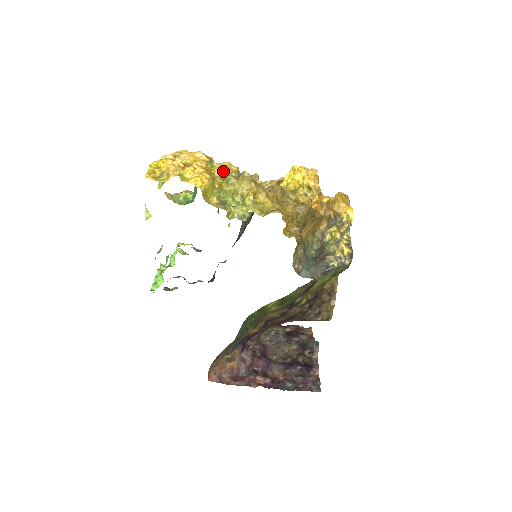
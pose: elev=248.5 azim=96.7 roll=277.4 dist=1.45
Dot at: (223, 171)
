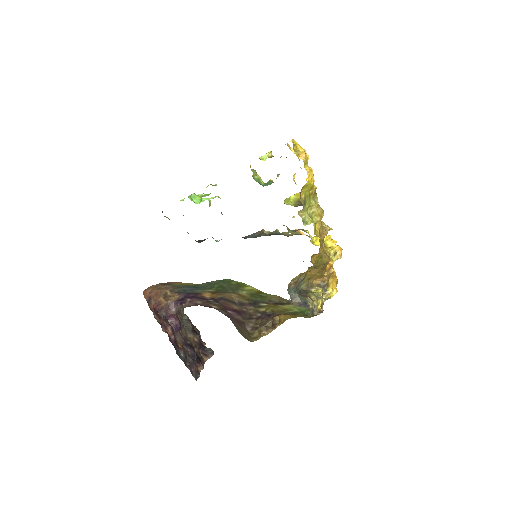
Dot at: occluded
